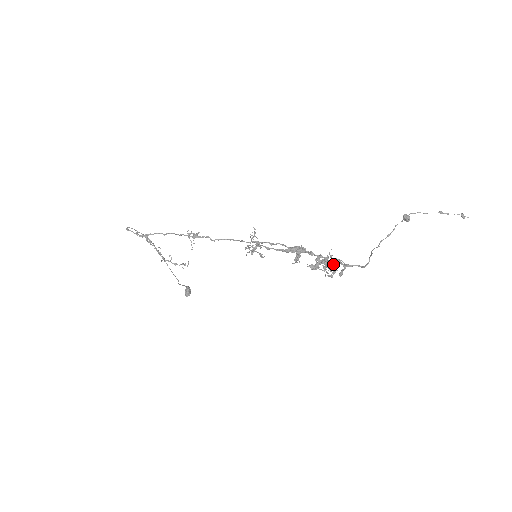
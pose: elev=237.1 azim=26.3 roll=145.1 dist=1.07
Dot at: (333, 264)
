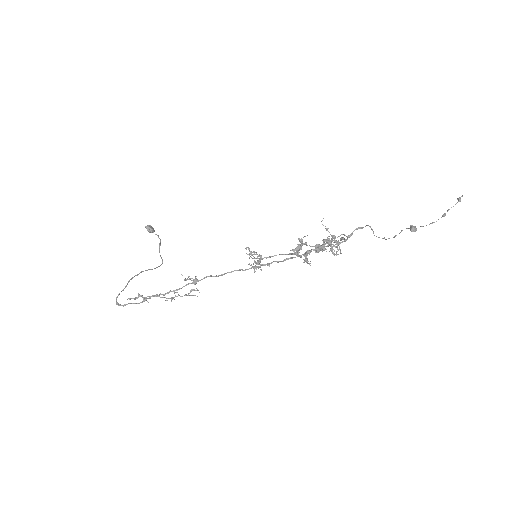
Dot at: (336, 242)
